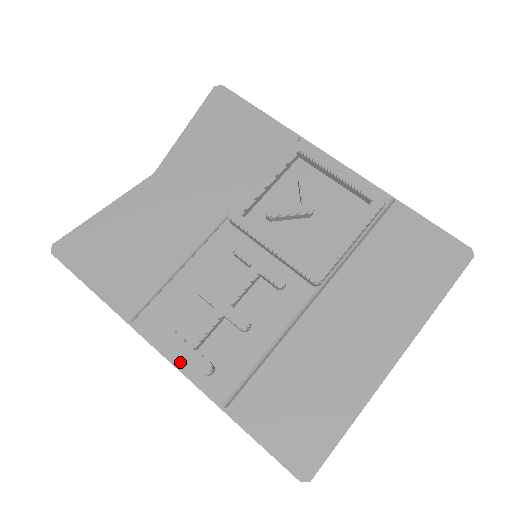
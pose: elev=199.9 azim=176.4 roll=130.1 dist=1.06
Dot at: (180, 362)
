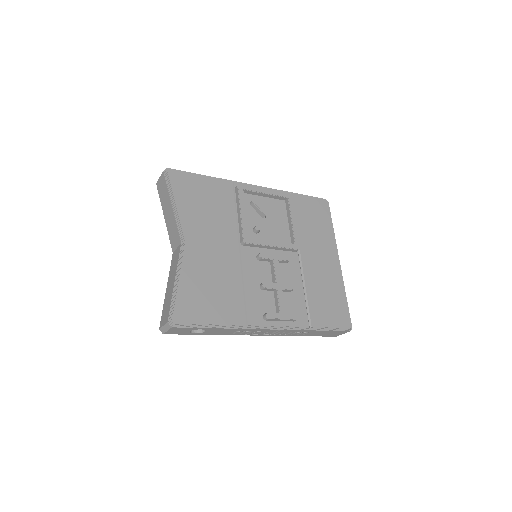
Dot at: (281, 325)
